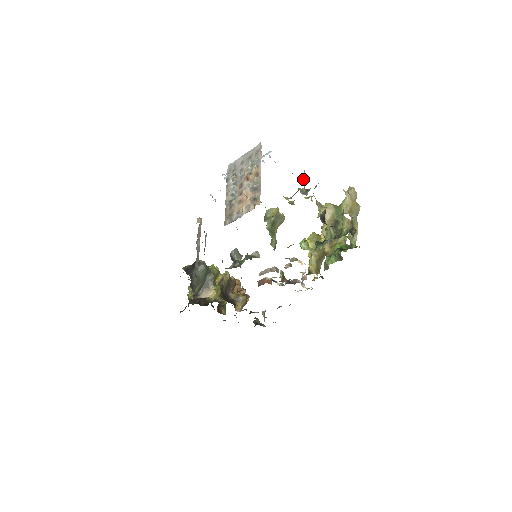
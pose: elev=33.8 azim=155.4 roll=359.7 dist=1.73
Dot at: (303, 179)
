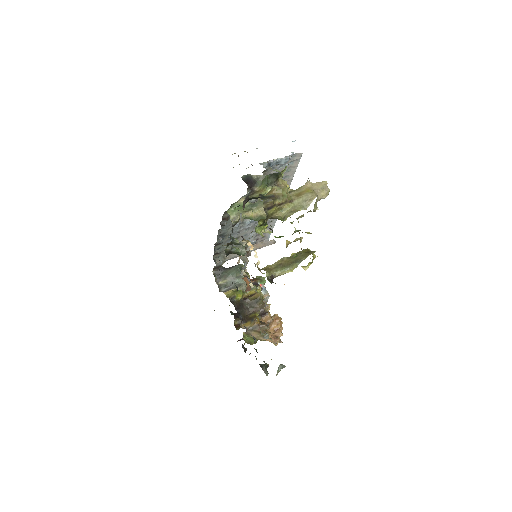
Dot at: (277, 159)
